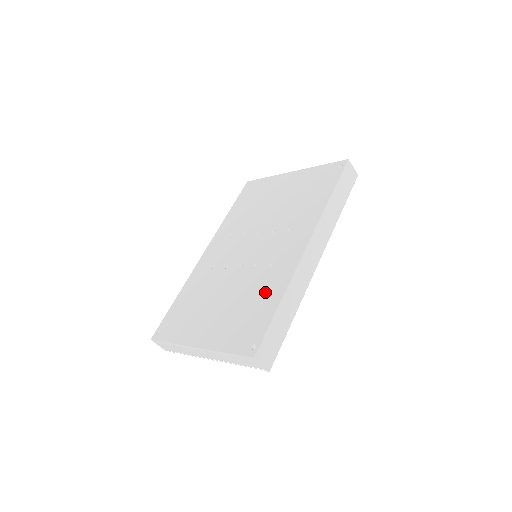
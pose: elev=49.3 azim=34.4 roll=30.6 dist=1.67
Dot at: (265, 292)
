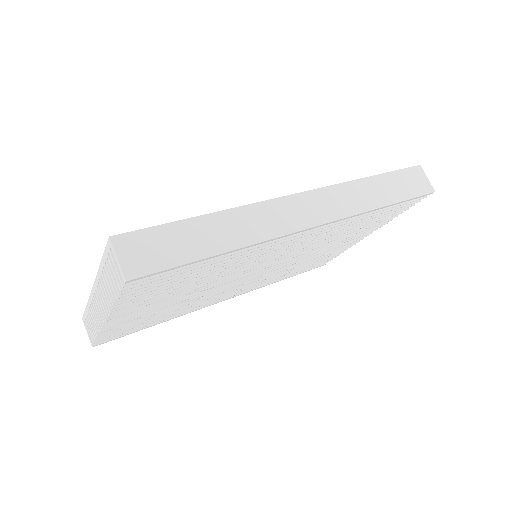
Dot at: occluded
